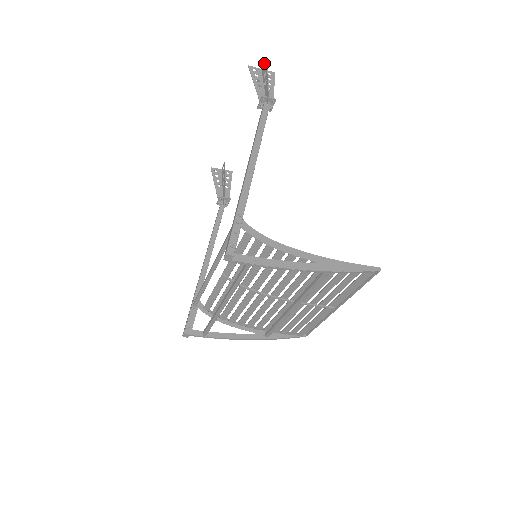
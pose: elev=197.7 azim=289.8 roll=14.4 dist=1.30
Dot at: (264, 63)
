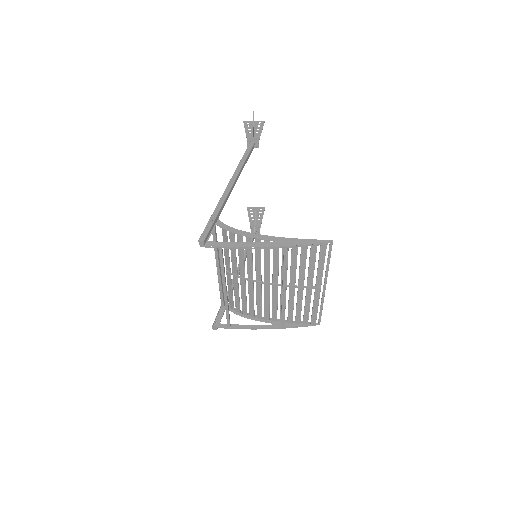
Dot at: occluded
